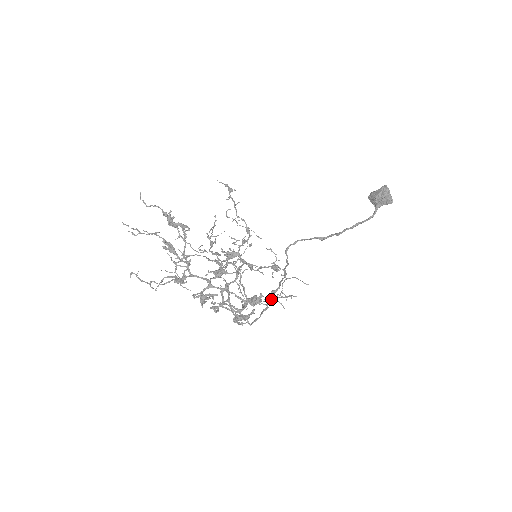
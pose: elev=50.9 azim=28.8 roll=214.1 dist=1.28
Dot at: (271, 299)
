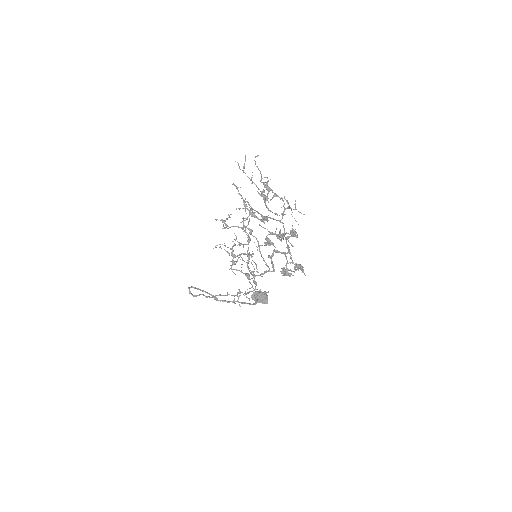
Dot at: (240, 293)
